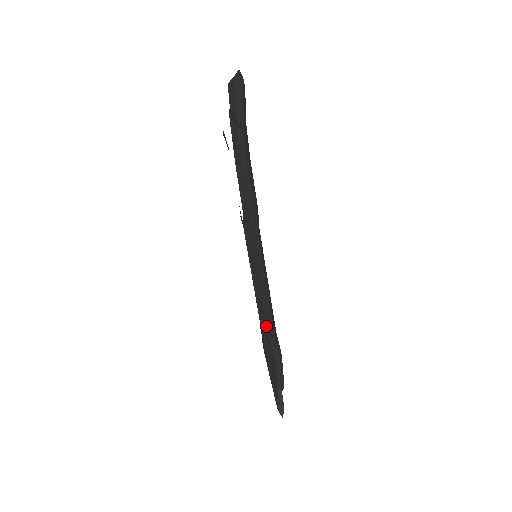
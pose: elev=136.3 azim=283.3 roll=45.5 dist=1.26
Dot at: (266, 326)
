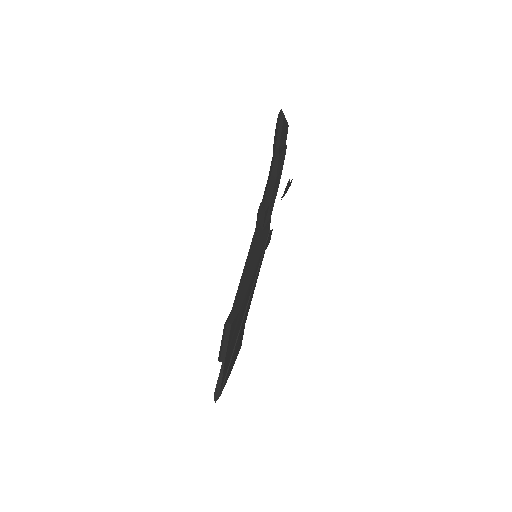
Dot at: occluded
